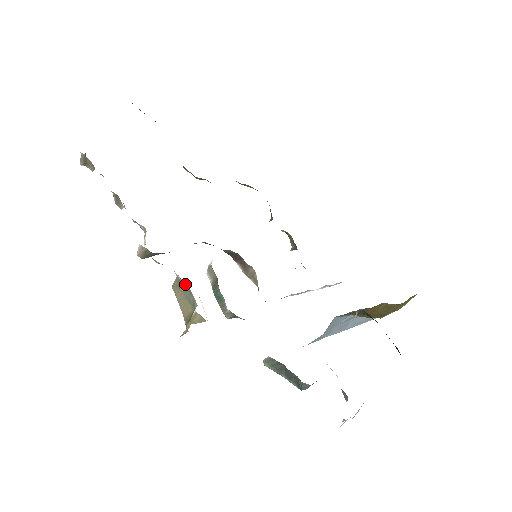
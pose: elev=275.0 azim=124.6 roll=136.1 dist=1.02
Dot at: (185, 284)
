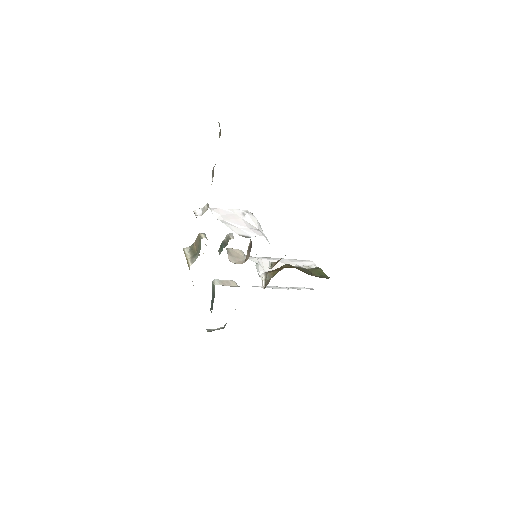
Dot at: occluded
